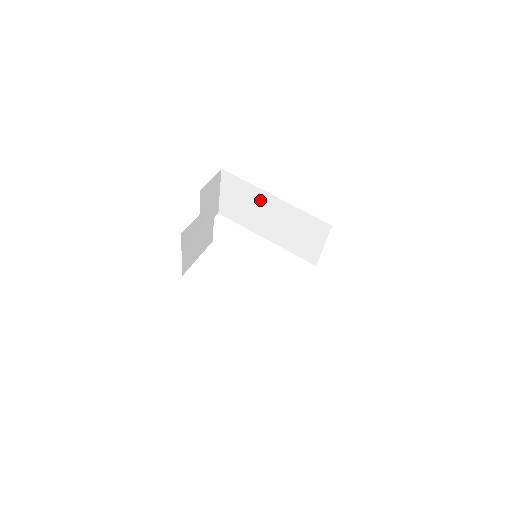
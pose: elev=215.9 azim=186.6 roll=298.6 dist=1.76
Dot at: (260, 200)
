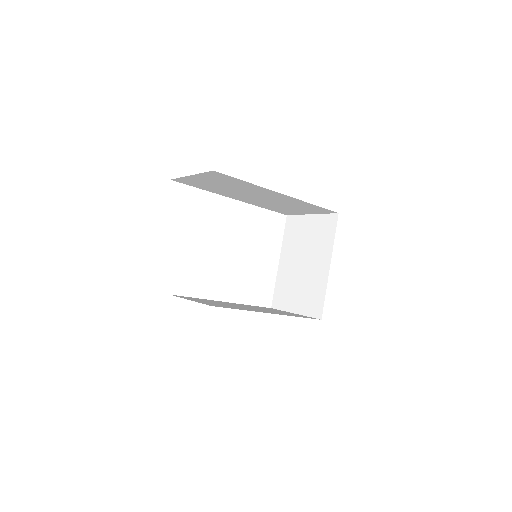
Dot at: (255, 190)
